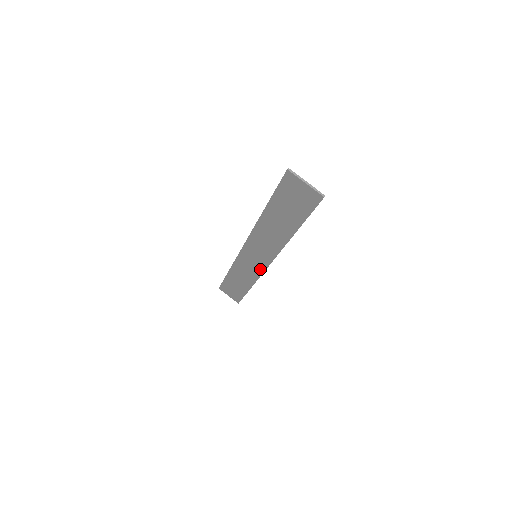
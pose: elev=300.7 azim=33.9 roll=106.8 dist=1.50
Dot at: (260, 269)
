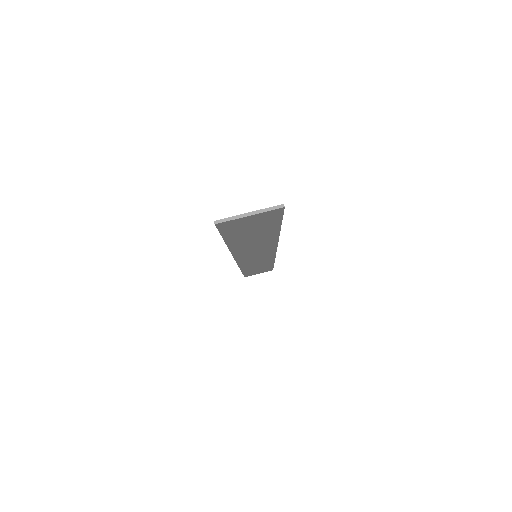
Dot at: (270, 256)
